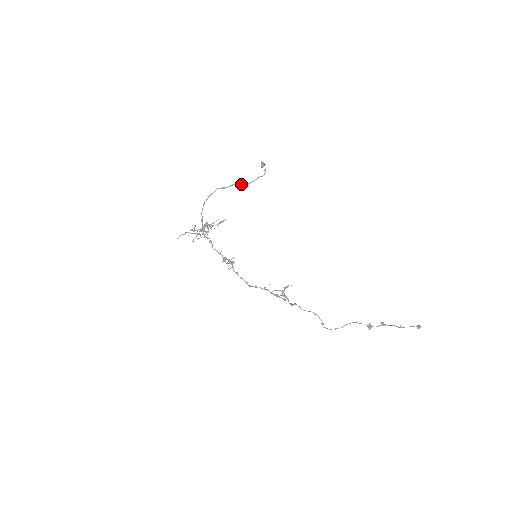
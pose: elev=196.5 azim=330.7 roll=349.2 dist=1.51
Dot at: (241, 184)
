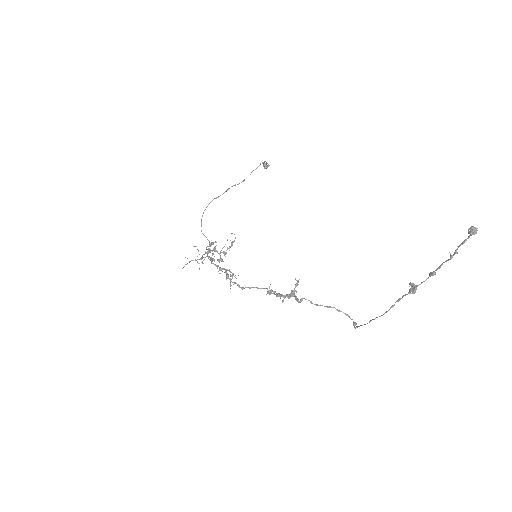
Dot at: (235, 185)
